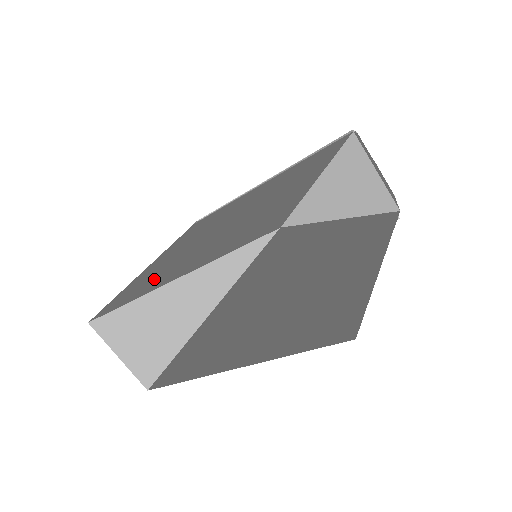
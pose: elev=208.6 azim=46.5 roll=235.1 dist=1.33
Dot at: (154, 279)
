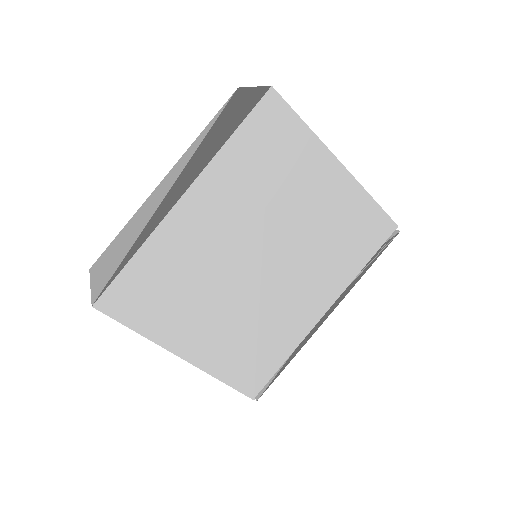
Dot at: occluded
